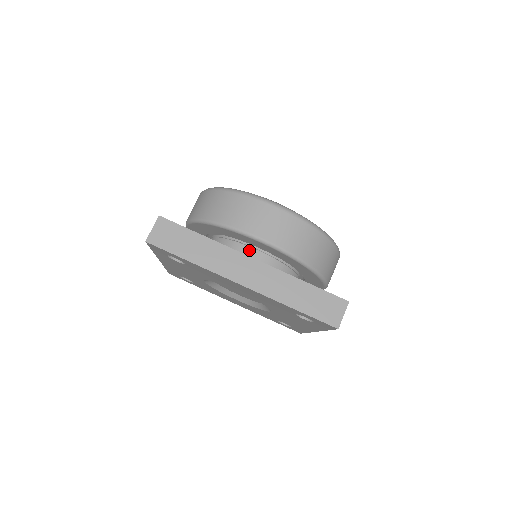
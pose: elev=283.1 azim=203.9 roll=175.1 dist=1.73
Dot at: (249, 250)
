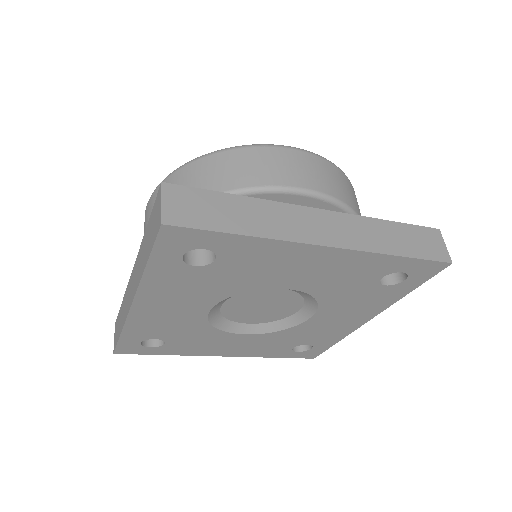
Dot at: occluded
